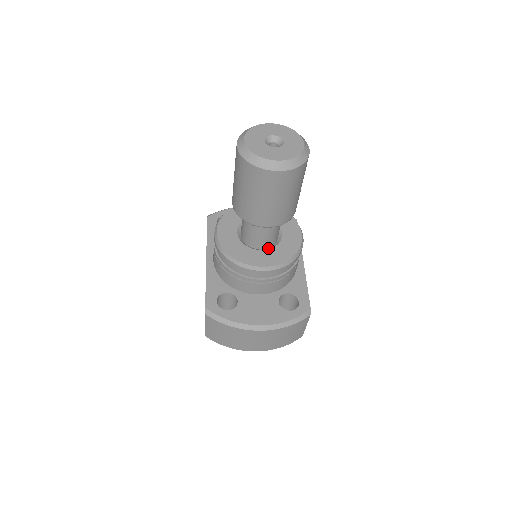
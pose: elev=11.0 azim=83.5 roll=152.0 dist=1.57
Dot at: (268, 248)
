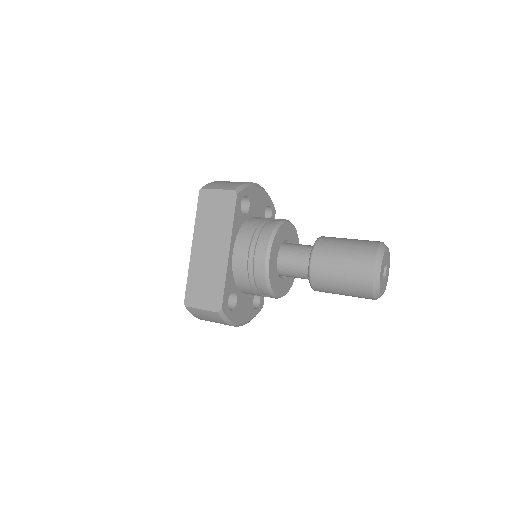
Dot at: occluded
